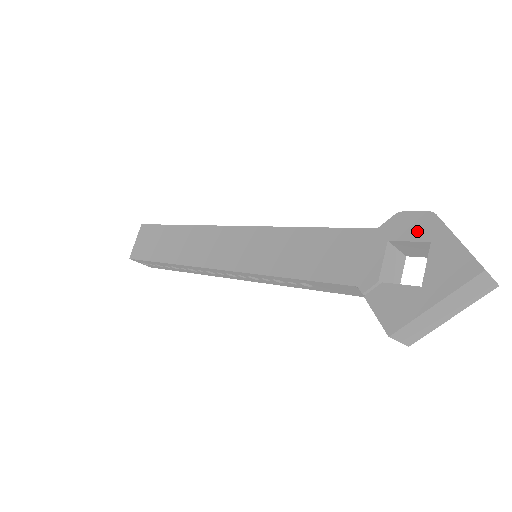
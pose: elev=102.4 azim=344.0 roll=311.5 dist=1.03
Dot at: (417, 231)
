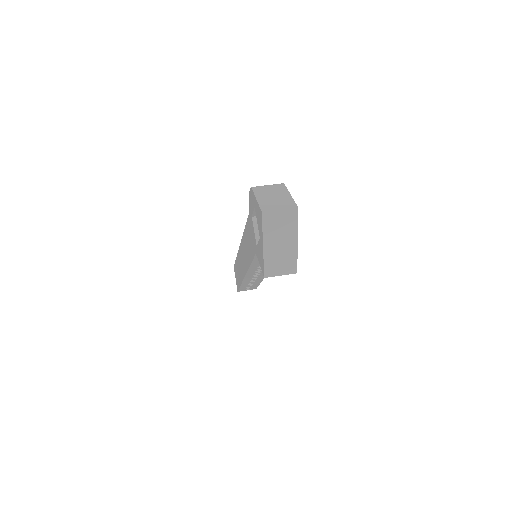
Dot at: (252, 203)
